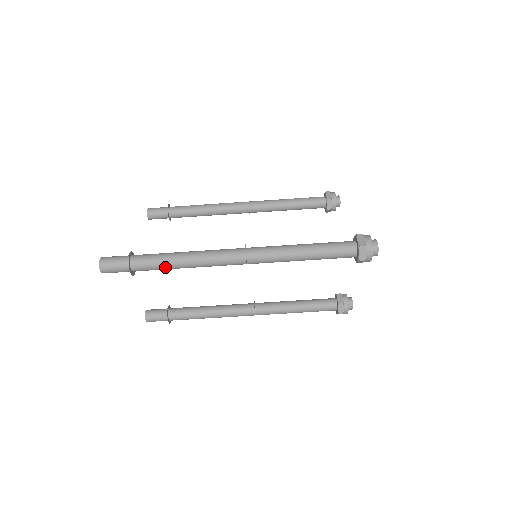
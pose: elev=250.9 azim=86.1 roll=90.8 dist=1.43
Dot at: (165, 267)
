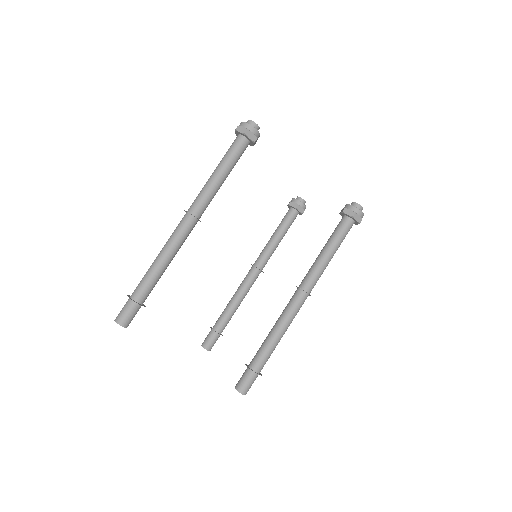
Dot at: (152, 275)
